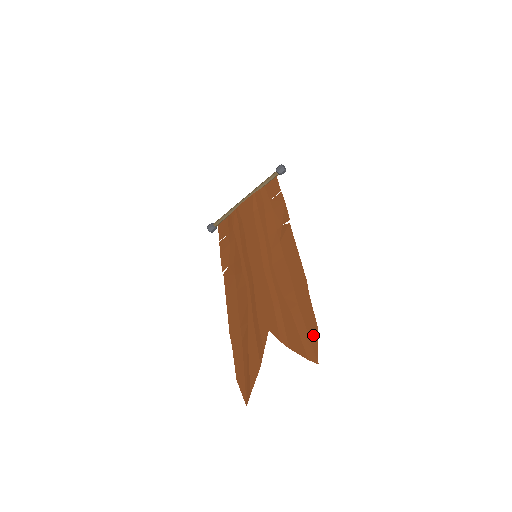
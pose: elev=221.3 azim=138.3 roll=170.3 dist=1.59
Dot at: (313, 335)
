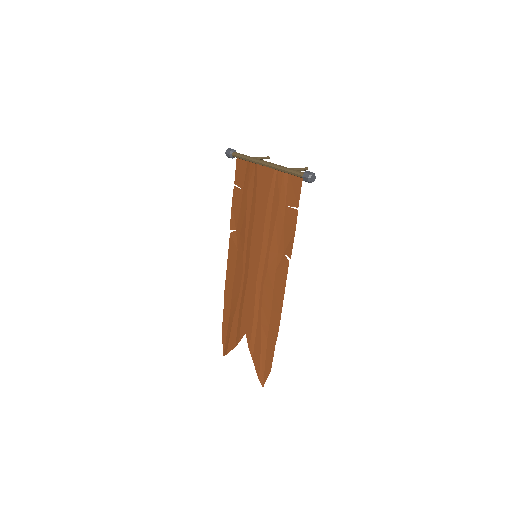
Dot at: (267, 370)
